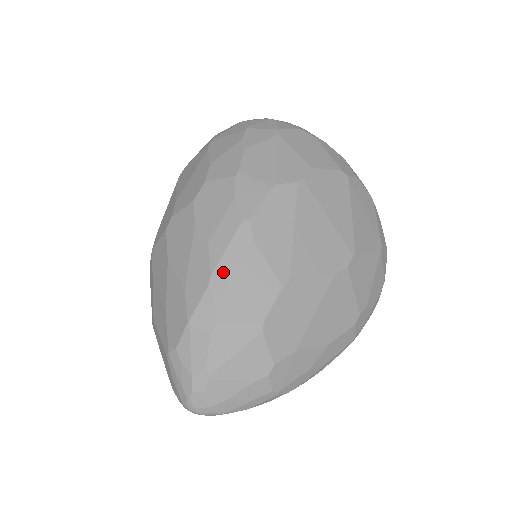
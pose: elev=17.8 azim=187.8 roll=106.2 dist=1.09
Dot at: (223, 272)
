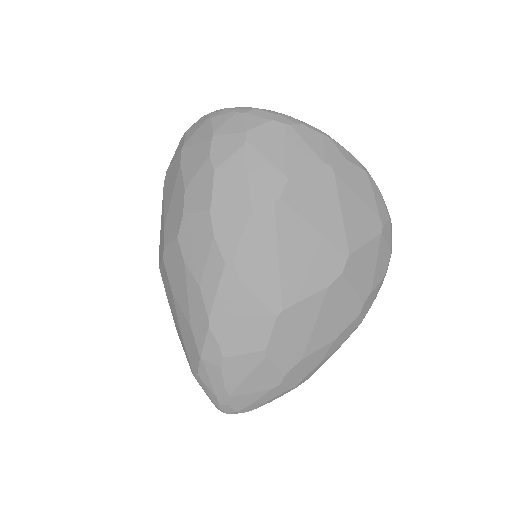
Dot at: (219, 314)
